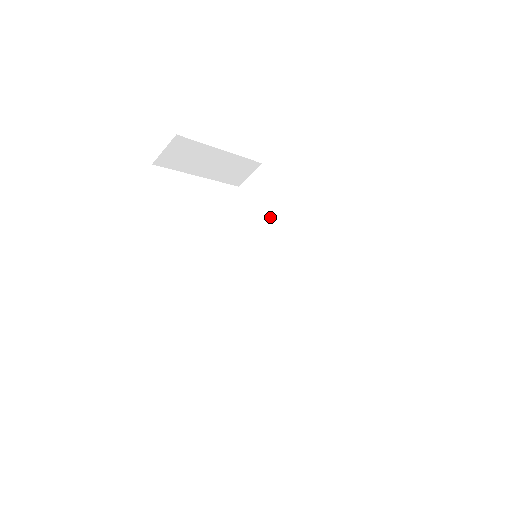
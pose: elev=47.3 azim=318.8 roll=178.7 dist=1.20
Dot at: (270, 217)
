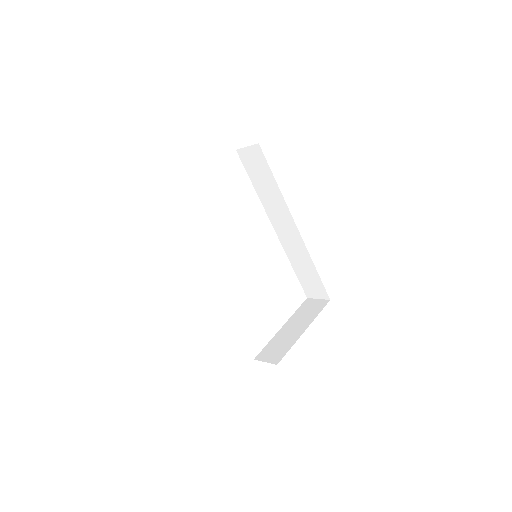
Dot at: (266, 190)
